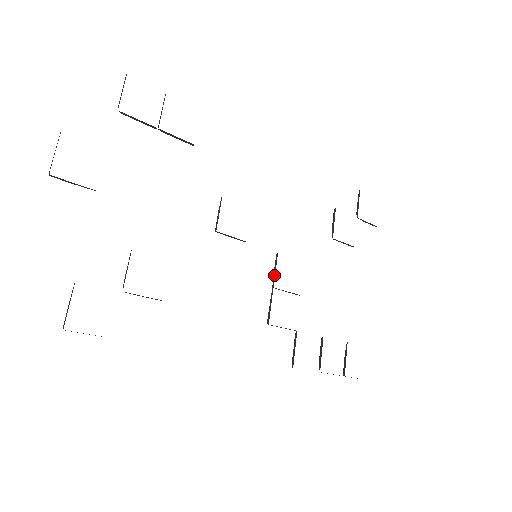
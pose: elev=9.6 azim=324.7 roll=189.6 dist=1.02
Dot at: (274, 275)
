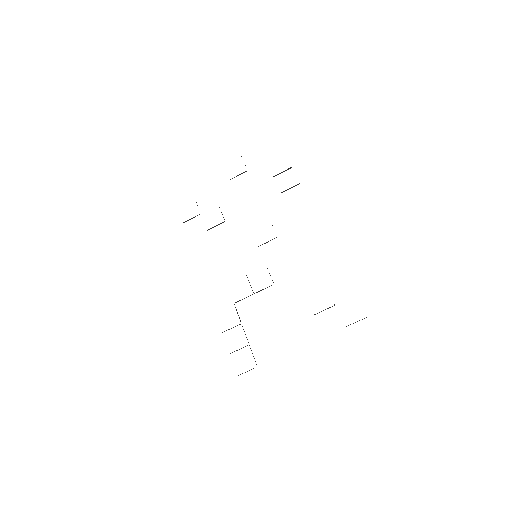
Dot at: occluded
